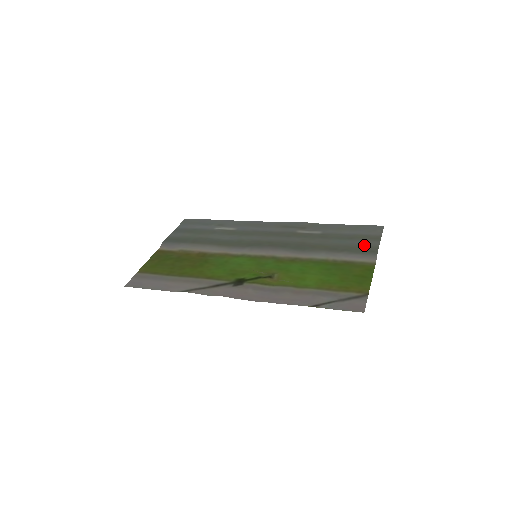
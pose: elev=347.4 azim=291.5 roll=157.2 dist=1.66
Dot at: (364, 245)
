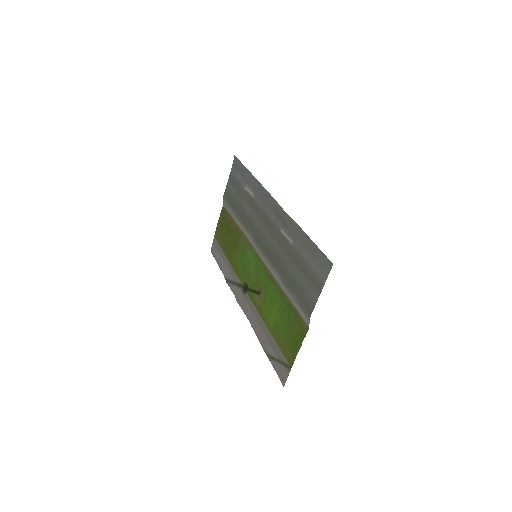
Dot at: (307, 294)
